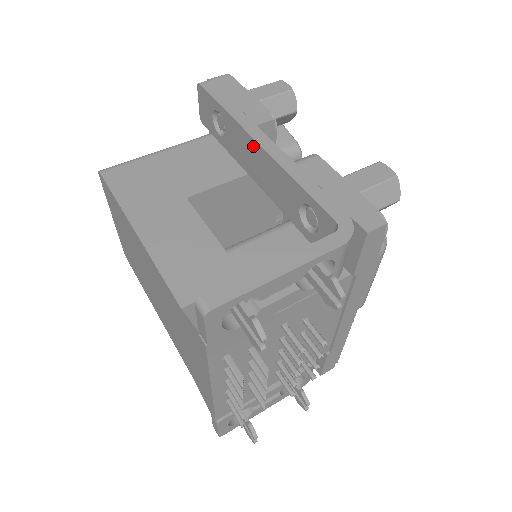
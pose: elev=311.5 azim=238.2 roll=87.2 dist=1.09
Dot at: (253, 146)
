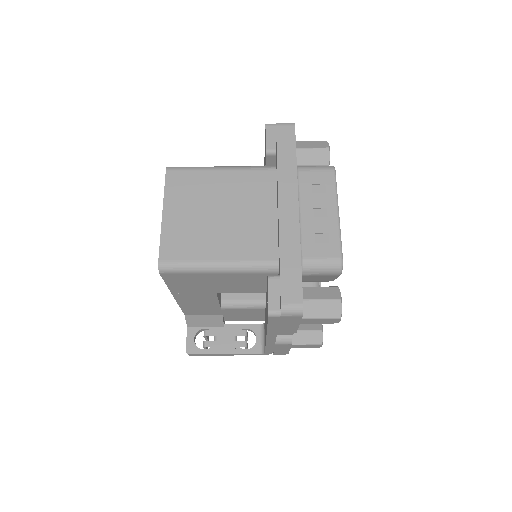
Dot at: occluded
